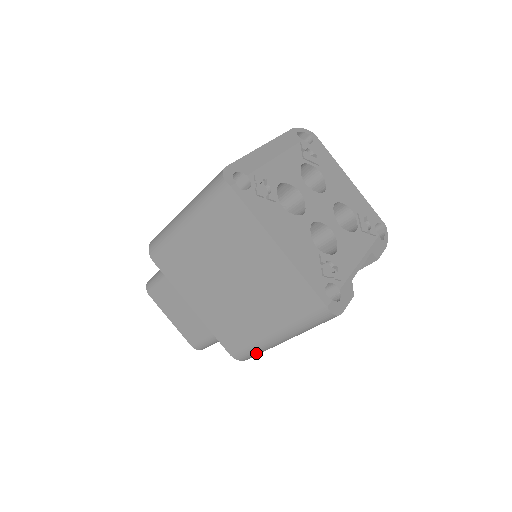
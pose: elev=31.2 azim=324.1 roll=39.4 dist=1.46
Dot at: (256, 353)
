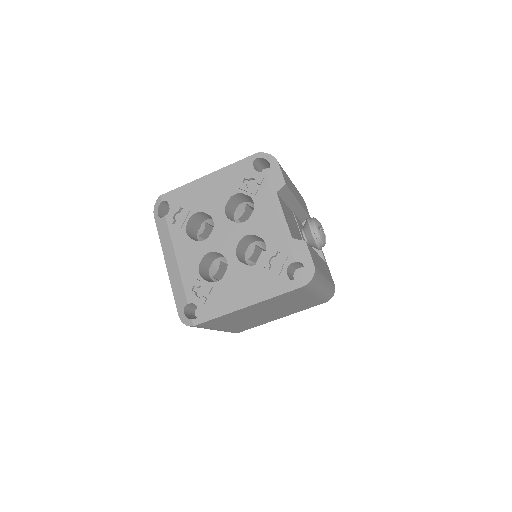
Dot at: (330, 292)
